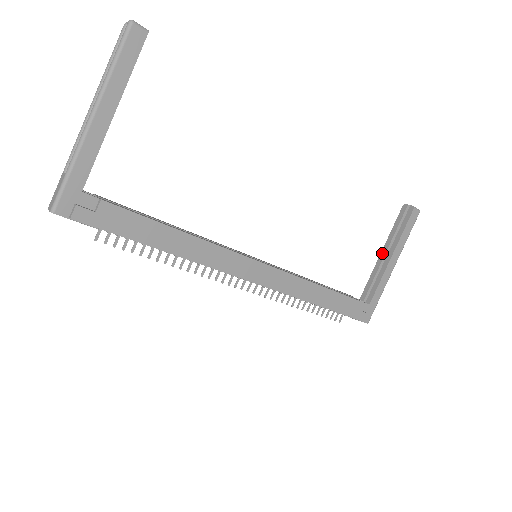
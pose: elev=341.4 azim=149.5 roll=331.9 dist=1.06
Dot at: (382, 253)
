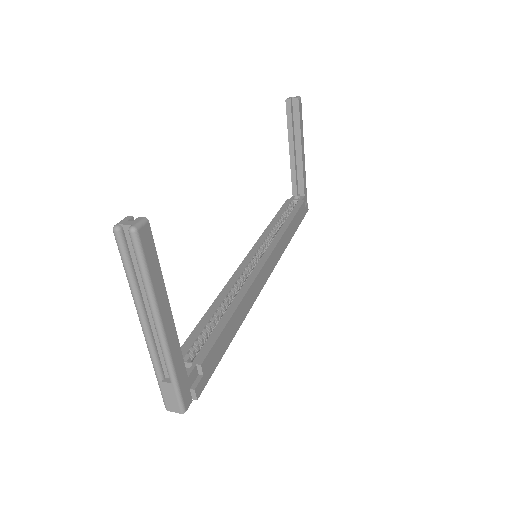
Dot at: (291, 151)
